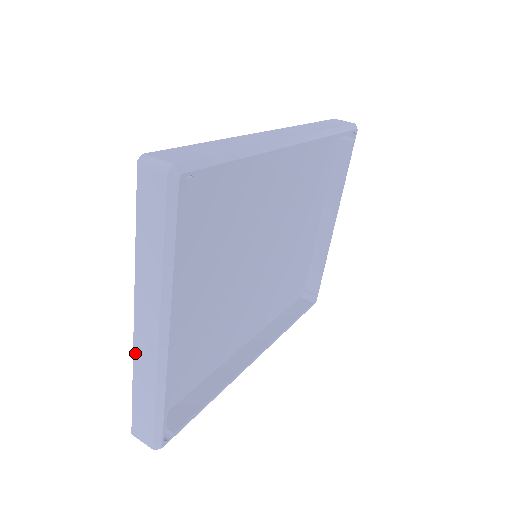
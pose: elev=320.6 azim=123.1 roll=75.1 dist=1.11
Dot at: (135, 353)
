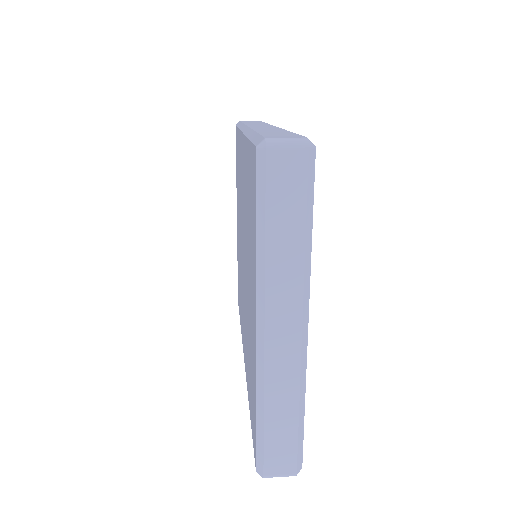
Dot at: (267, 372)
